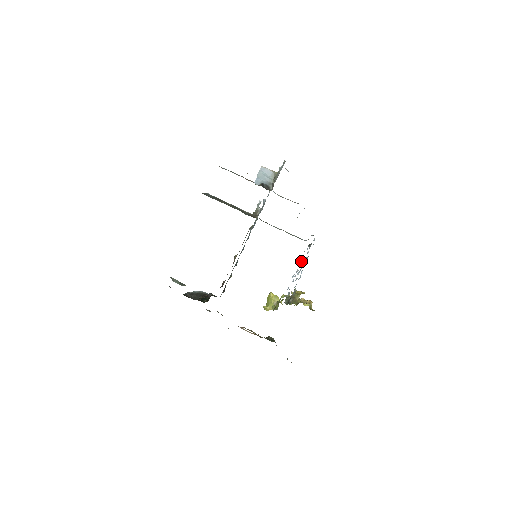
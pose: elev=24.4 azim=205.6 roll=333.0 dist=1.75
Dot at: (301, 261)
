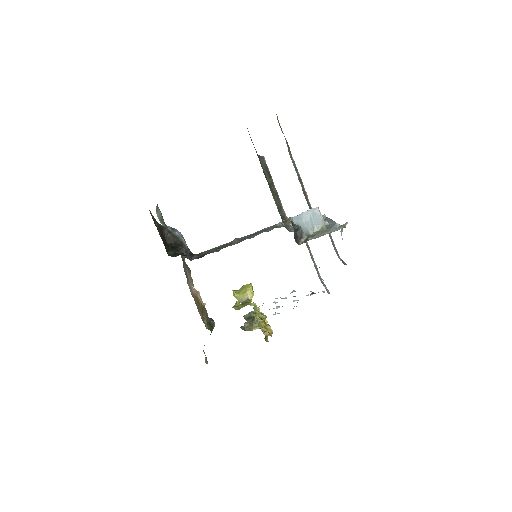
Dot at: (294, 296)
